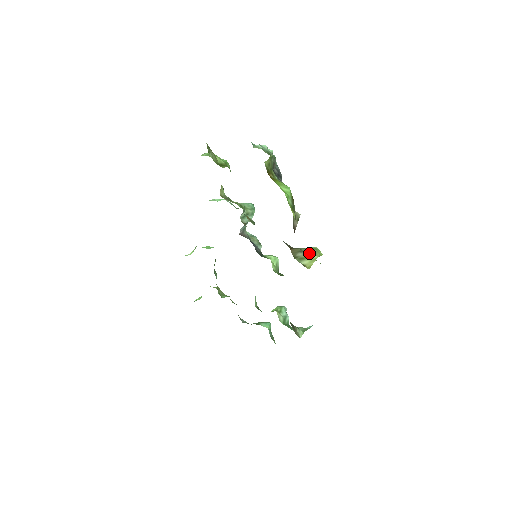
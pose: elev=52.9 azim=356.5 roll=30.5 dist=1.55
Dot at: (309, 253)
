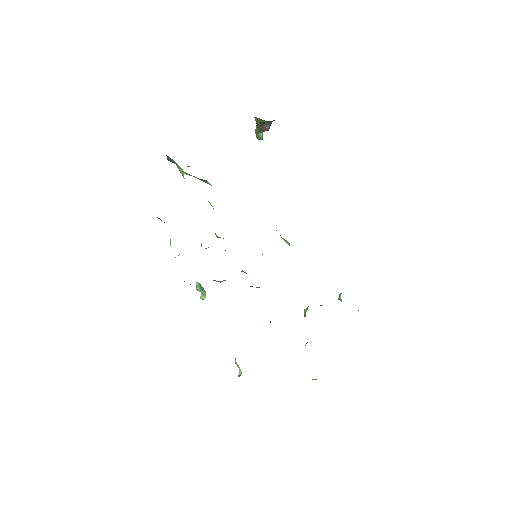
Dot at: occluded
